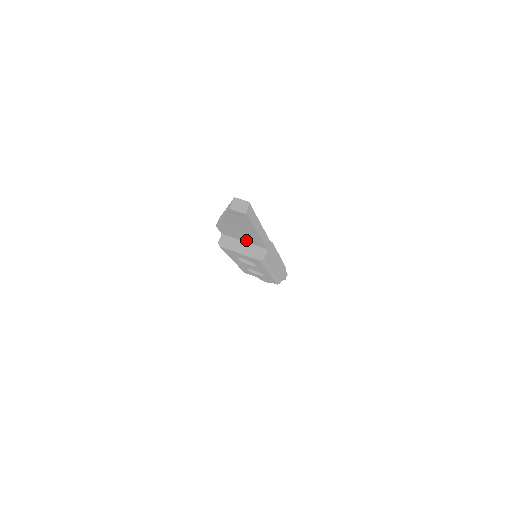
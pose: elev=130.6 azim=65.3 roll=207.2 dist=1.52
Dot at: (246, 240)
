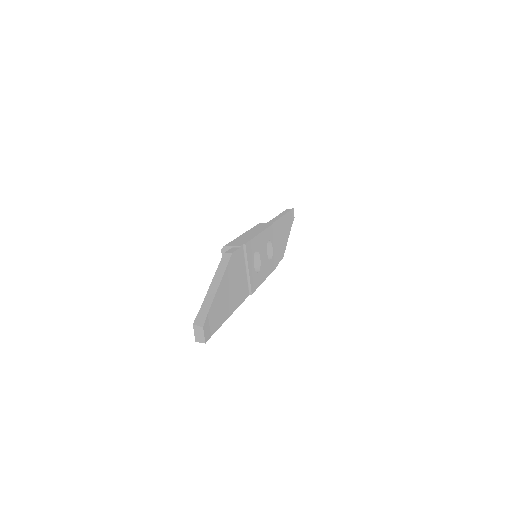
Dot at: occluded
